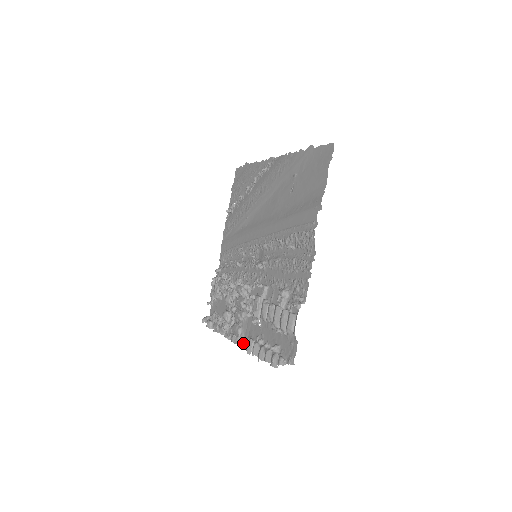
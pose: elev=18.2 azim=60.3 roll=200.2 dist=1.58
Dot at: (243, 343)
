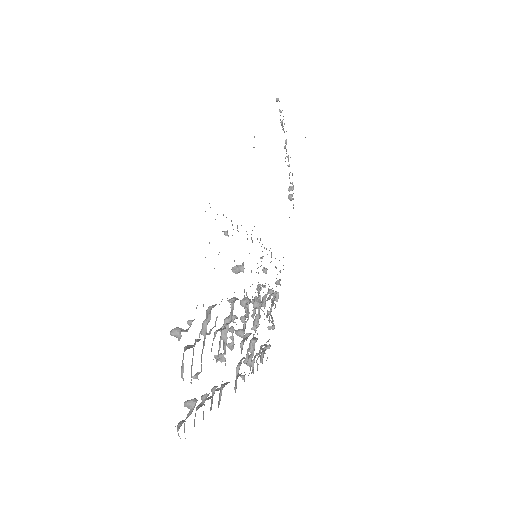
Dot at: occluded
